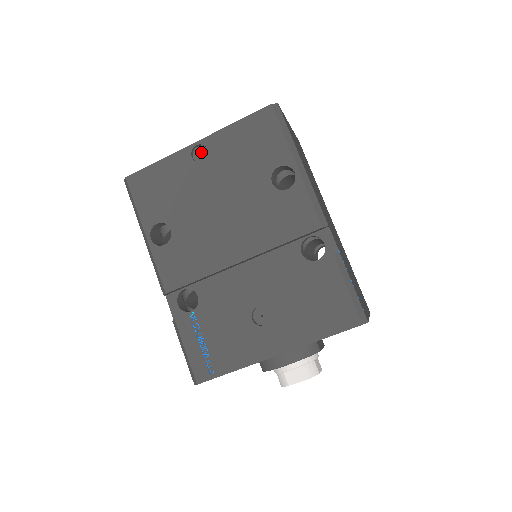
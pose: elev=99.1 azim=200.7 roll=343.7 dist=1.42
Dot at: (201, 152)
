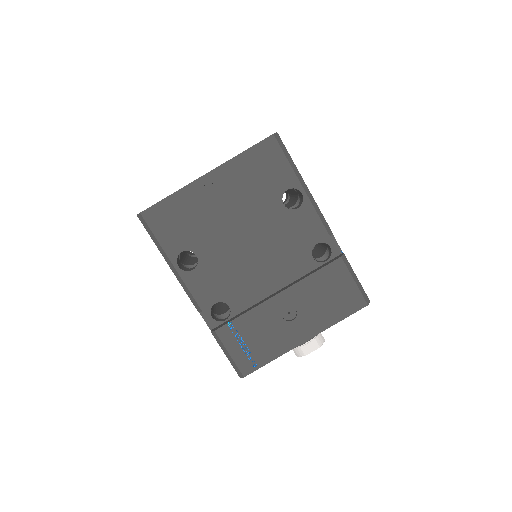
Dot at: (212, 182)
